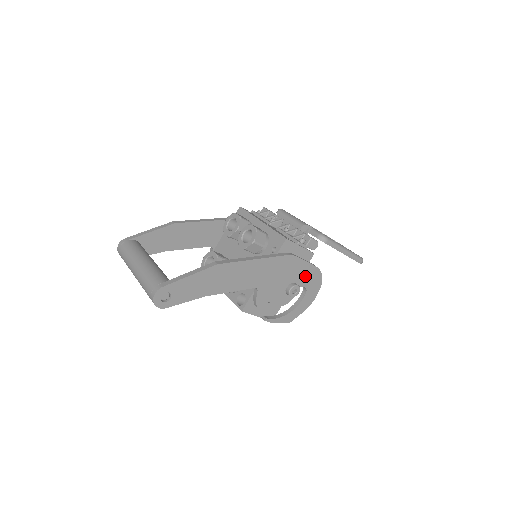
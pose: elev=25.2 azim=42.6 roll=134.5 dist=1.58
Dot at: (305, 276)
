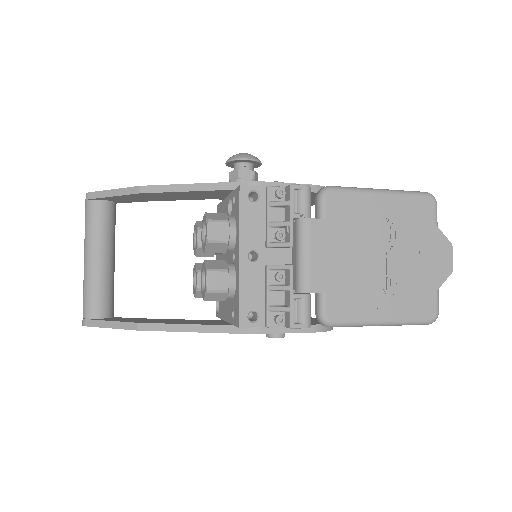
Dot at: occluded
